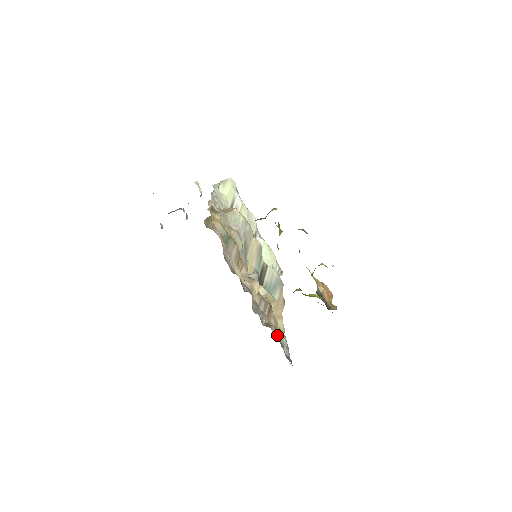
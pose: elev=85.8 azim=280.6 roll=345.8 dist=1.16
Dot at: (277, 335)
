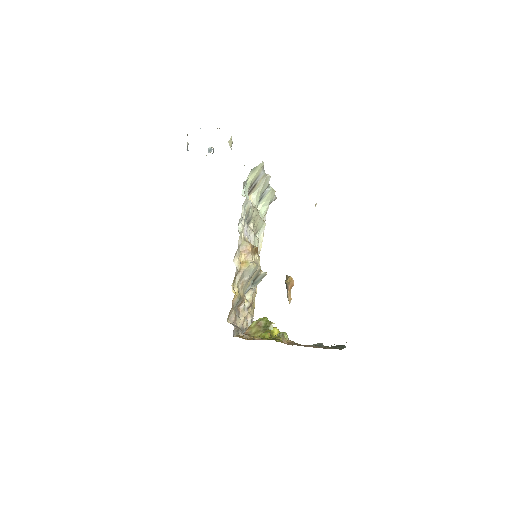
Dot at: (249, 323)
